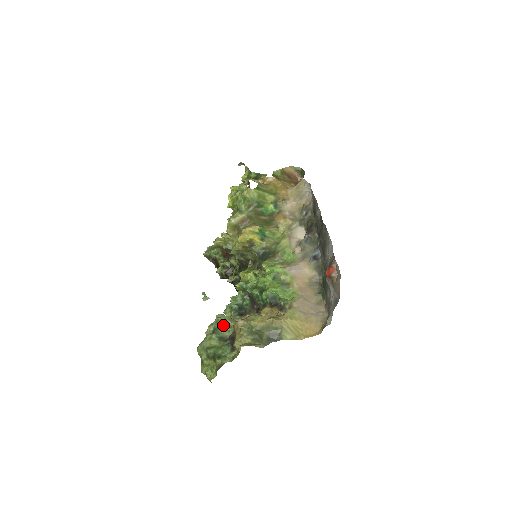
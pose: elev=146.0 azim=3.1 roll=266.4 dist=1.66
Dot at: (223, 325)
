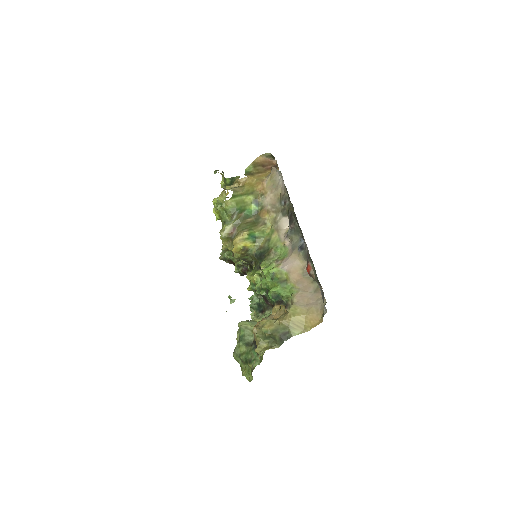
Dot at: (245, 332)
